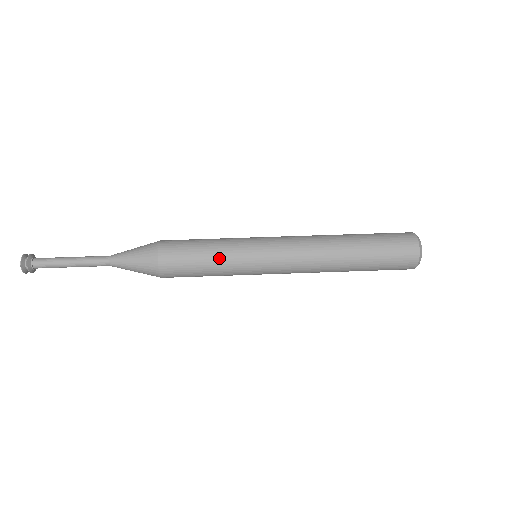
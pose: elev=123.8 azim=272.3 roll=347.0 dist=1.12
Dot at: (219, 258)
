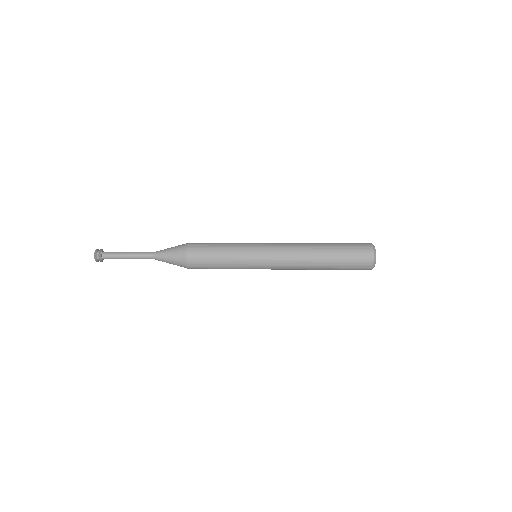
Dot at: (229, 246)
